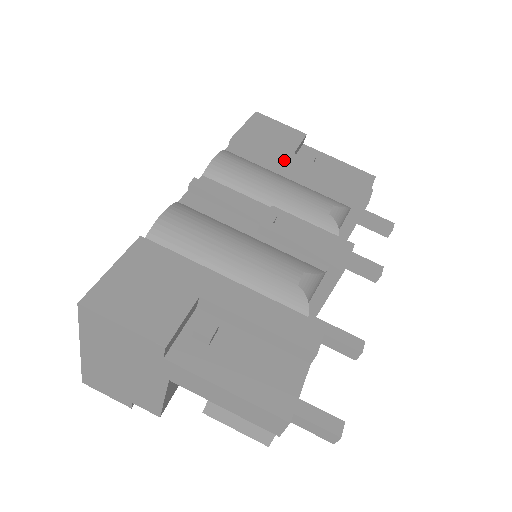
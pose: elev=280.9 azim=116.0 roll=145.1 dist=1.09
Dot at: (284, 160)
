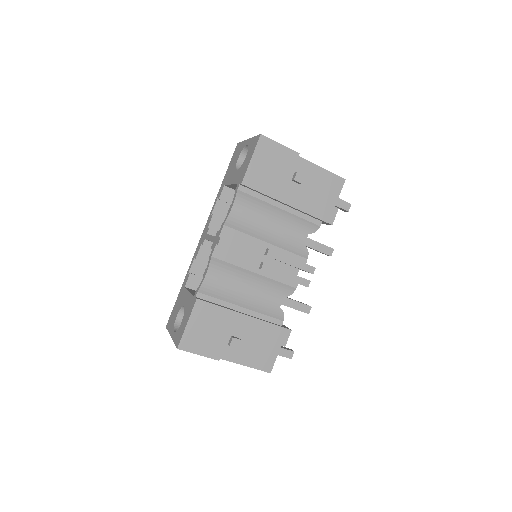
Dot at: (280, 196)
